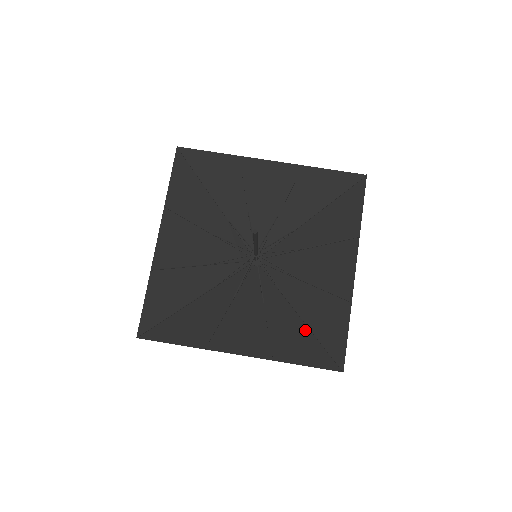
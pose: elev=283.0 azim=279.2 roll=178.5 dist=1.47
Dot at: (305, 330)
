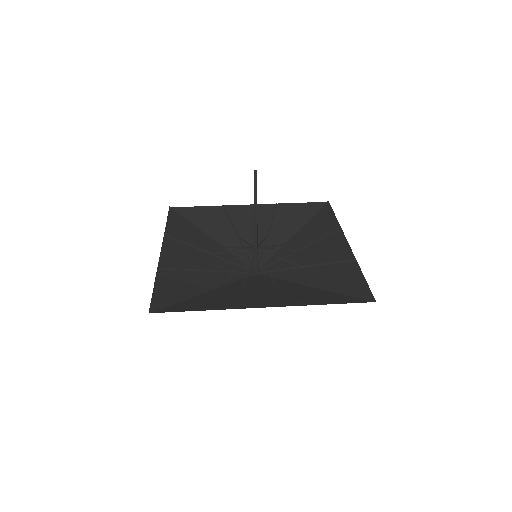
Dot at: (323, 291)
